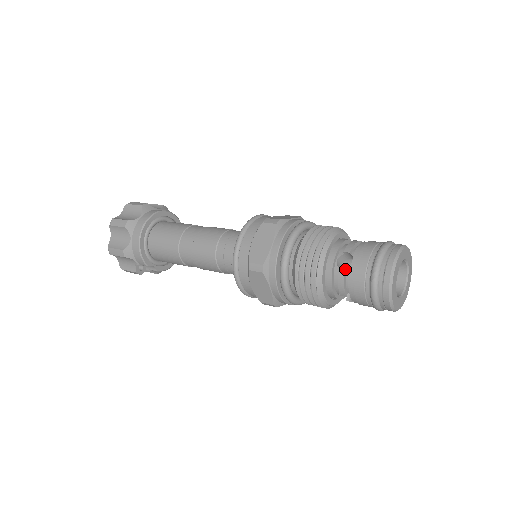
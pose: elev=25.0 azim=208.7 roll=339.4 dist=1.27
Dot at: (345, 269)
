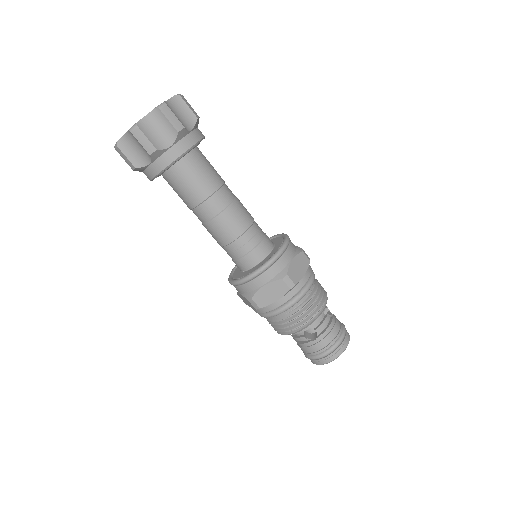
Dot at: (307, 339)
